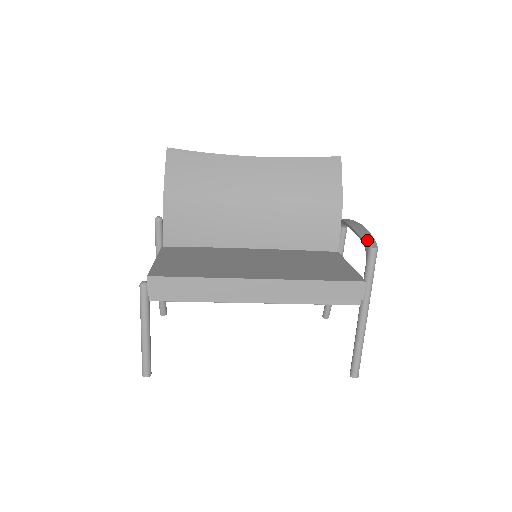
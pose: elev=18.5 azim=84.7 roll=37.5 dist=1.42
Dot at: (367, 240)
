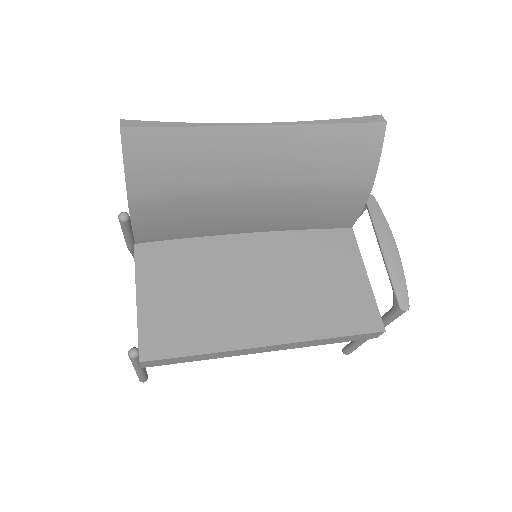
Dot at: (398, 292)
